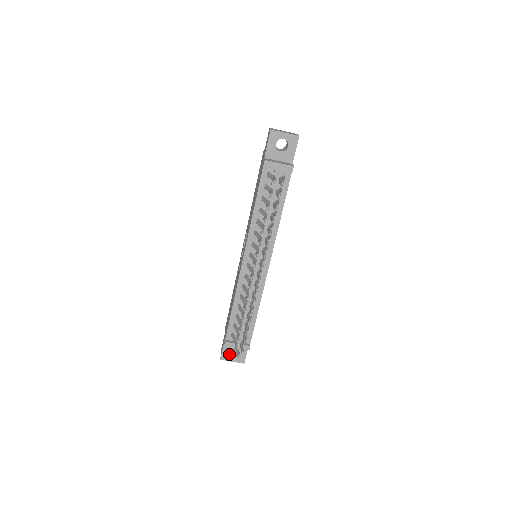
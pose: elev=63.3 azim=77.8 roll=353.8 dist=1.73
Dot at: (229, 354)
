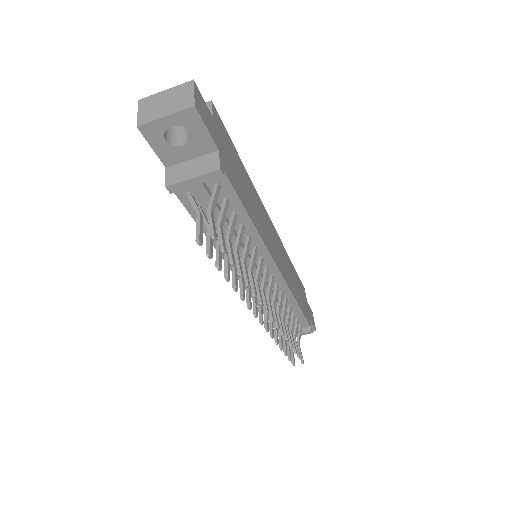
Dot at: occluded
